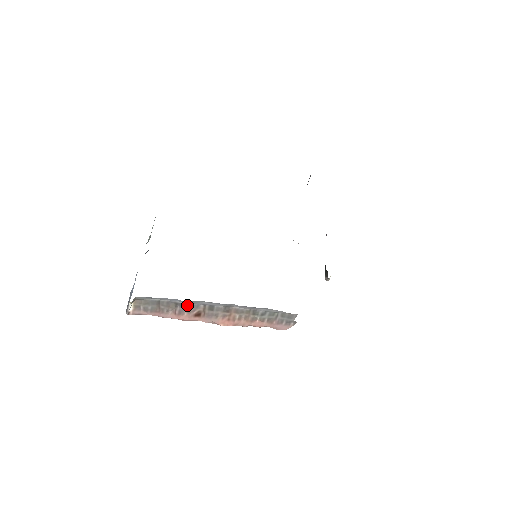
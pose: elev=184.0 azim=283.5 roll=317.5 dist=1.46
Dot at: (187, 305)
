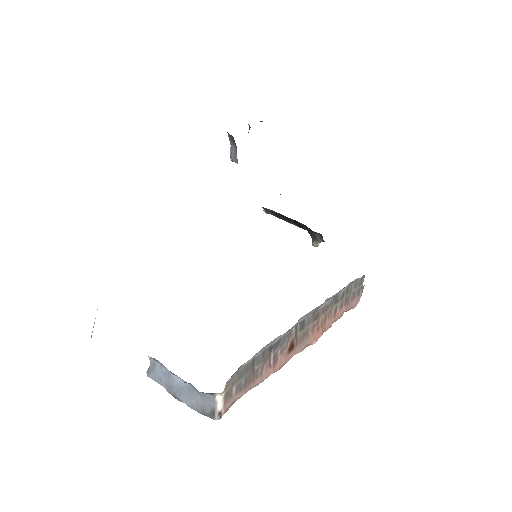
Dot at: (280, 341)
